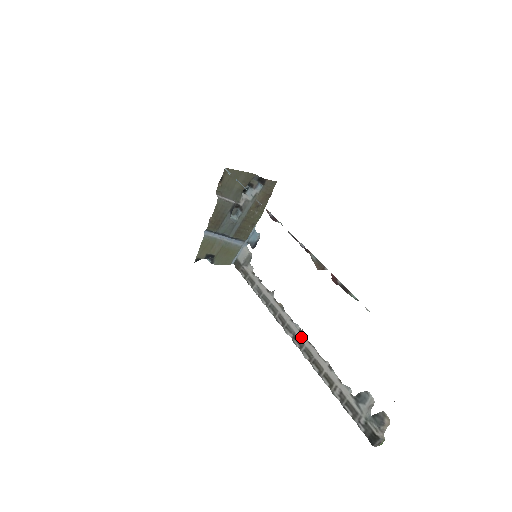
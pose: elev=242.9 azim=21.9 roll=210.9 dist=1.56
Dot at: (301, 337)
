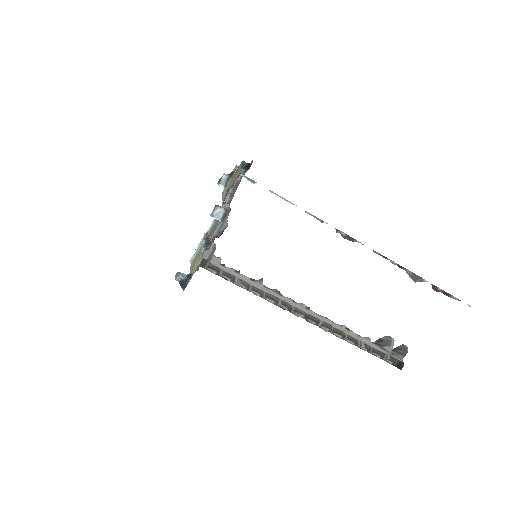
Dot at: (312, 314)
